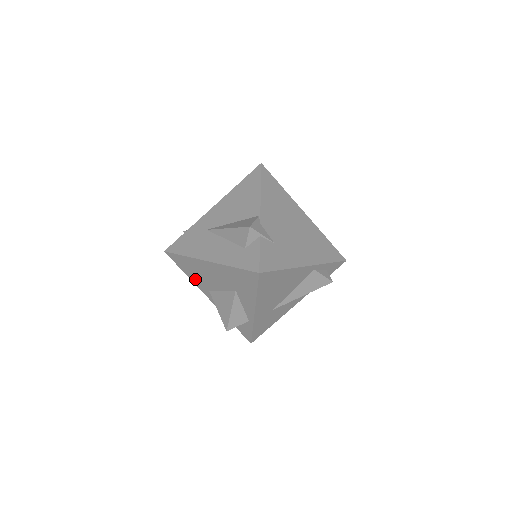
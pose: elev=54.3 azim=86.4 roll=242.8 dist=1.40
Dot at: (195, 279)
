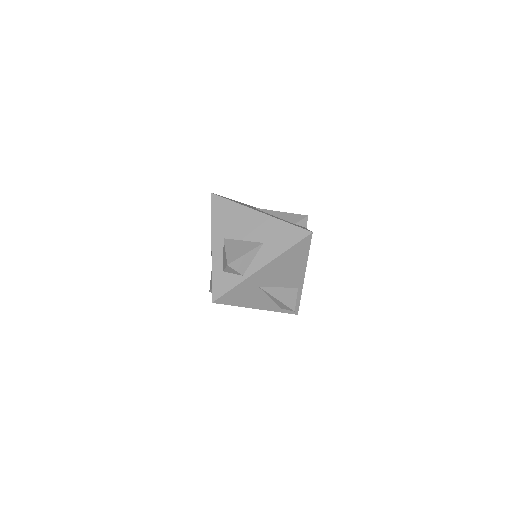
Dot at: (219, 224)
